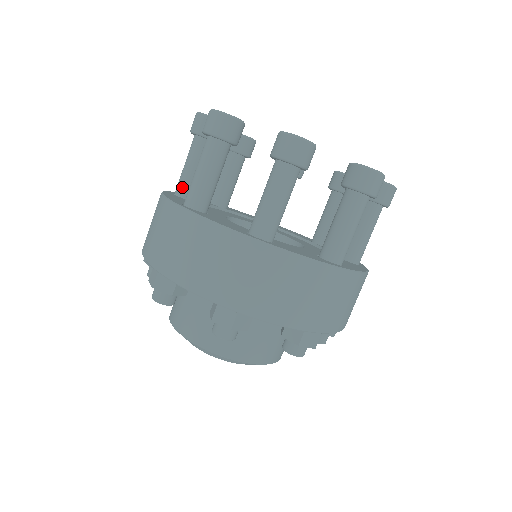
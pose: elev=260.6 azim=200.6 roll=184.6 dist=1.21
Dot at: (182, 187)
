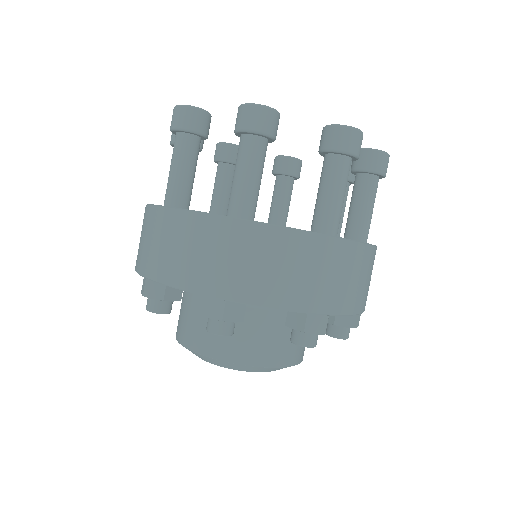
Dot at: occluded
